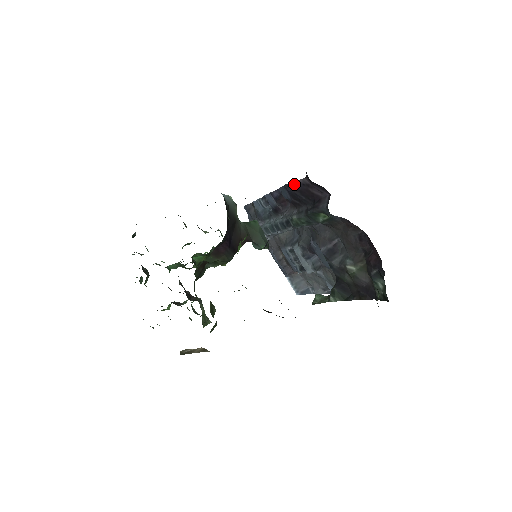
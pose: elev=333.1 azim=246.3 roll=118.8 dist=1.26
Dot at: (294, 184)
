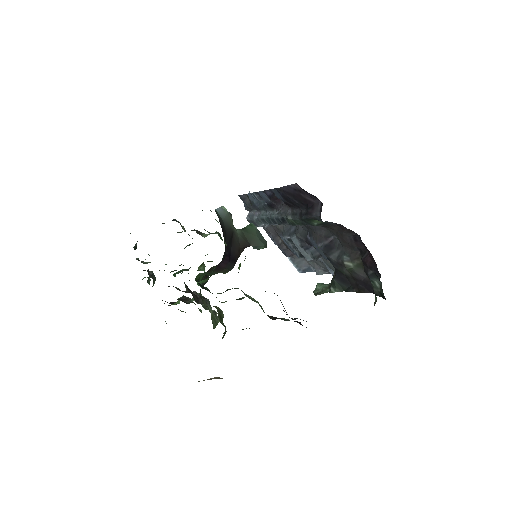
Dot at: (286, 188)
